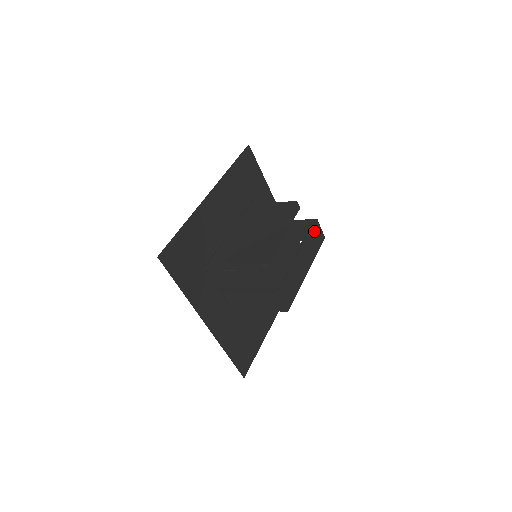
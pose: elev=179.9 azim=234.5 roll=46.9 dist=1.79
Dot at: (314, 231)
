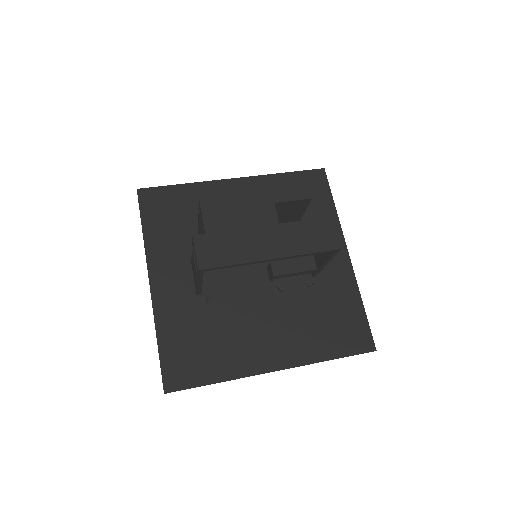
Dot at: (316, 225)
